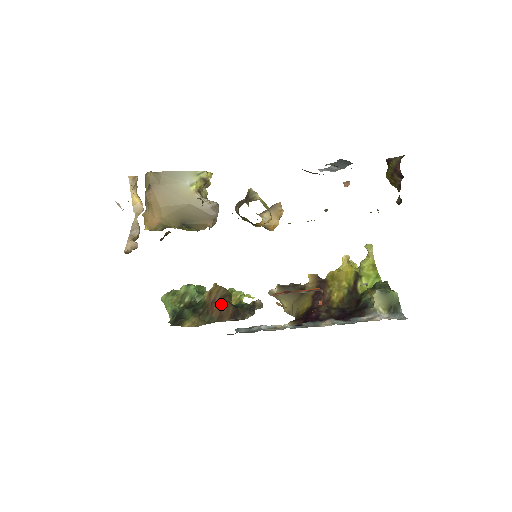
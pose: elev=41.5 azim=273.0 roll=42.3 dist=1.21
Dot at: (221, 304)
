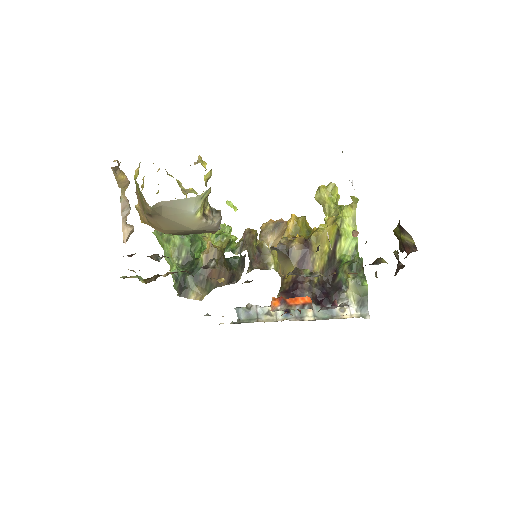
Dot at: (218, 269)
